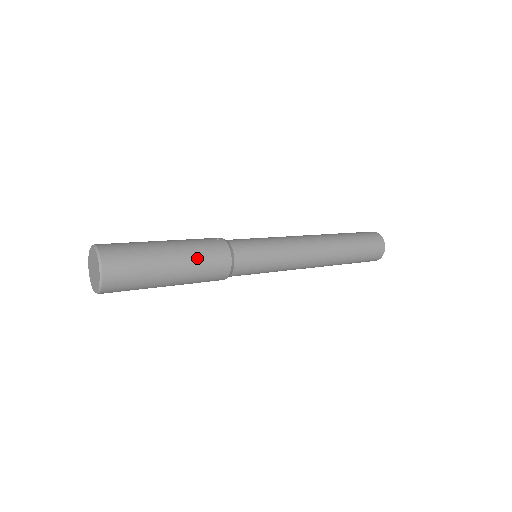
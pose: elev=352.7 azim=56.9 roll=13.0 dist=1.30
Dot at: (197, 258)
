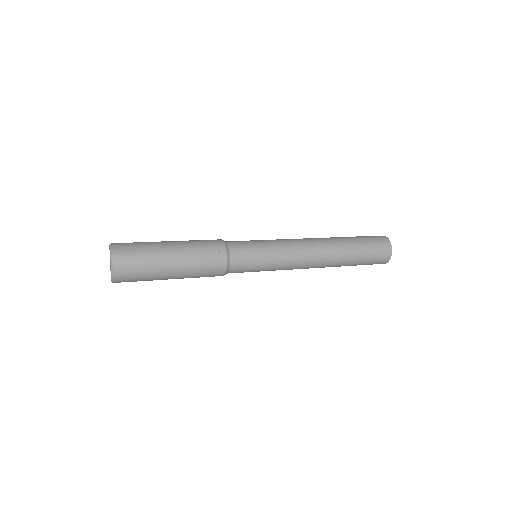
Dot at: (194, 272)
